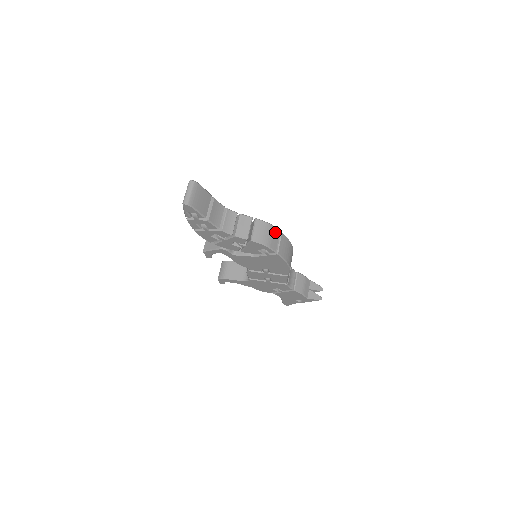
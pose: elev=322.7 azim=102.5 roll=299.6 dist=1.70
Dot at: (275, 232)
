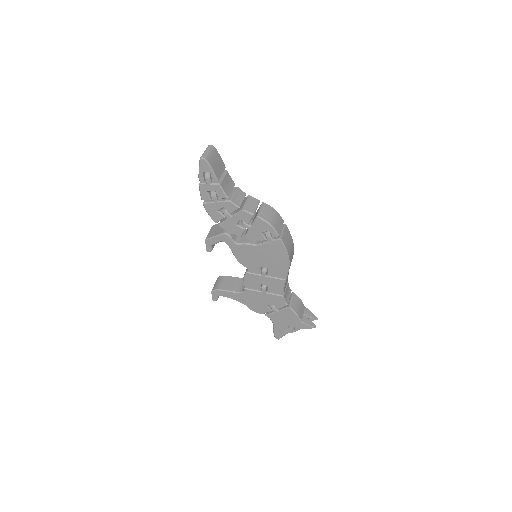
Dot at: (280, 219)
